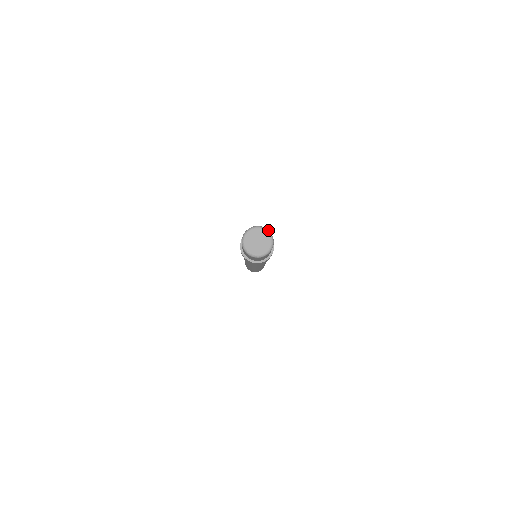
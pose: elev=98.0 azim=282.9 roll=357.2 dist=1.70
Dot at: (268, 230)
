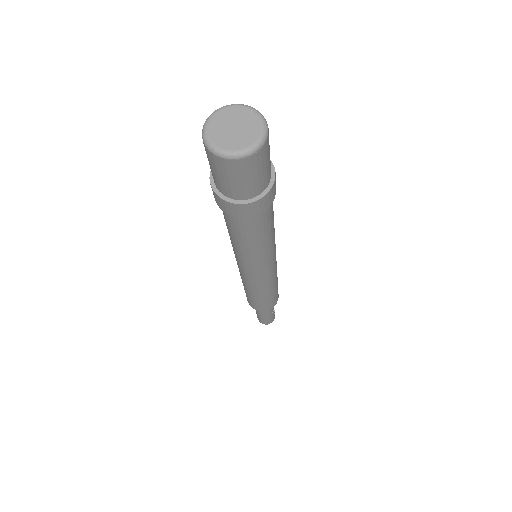
Dot at: (263, 116)
